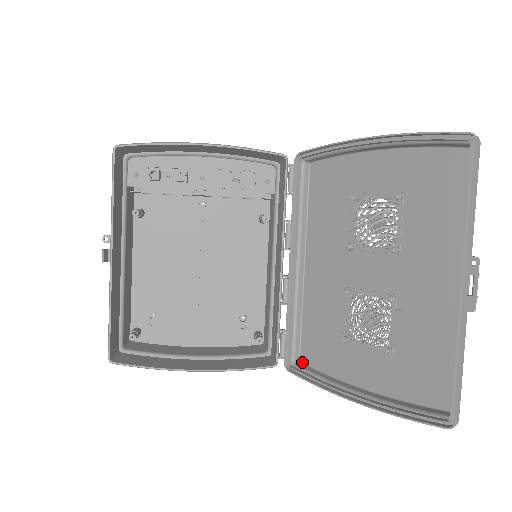
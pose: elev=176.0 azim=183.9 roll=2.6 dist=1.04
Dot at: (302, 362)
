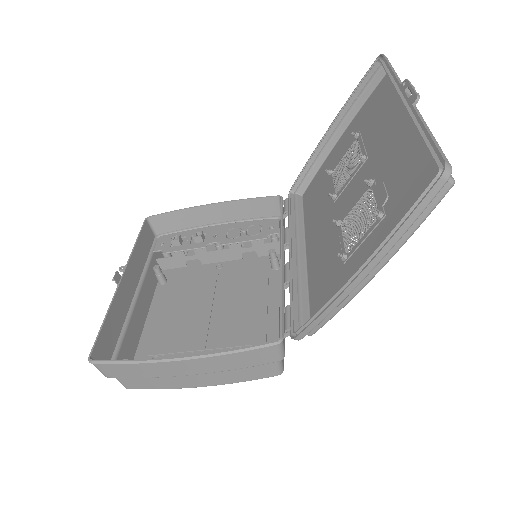
Dot at: (313, 331)
